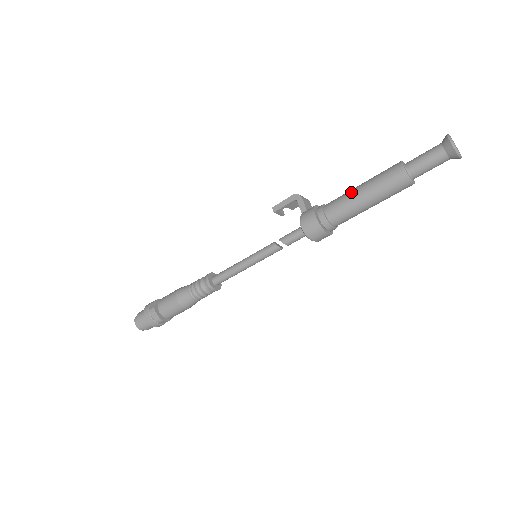
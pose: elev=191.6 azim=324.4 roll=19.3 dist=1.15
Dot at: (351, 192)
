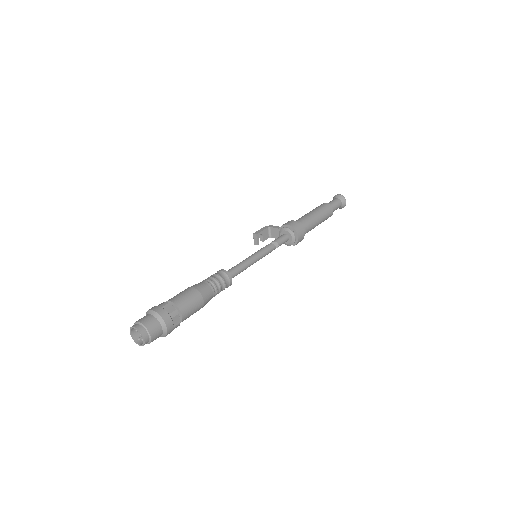
Dot at: (305, 214)
